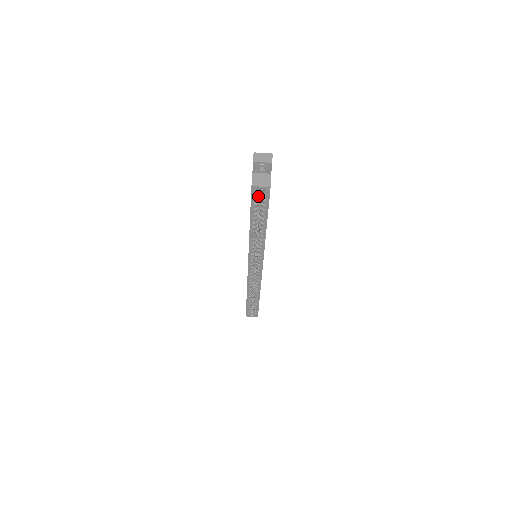
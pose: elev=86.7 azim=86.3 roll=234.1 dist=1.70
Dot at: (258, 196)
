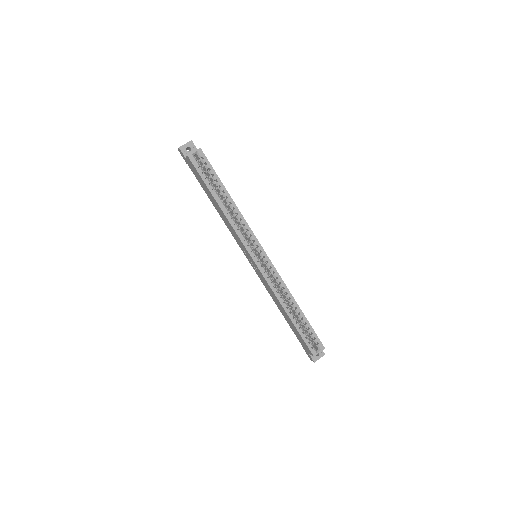
Dot at: occluded
